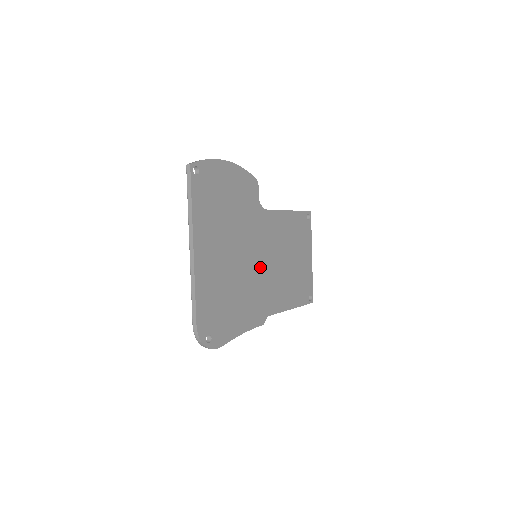
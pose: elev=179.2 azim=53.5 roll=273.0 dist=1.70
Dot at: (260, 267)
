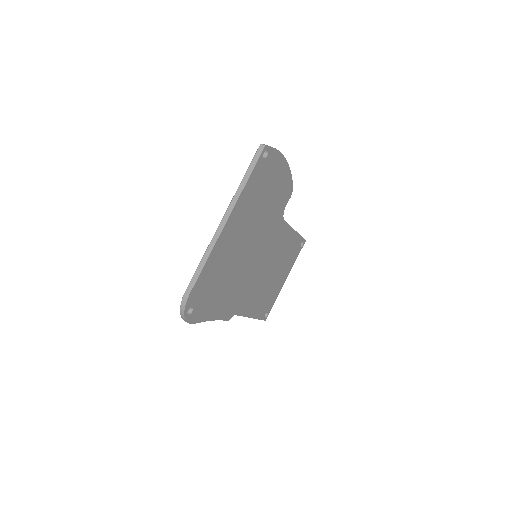
Dot at: (254, 268)
